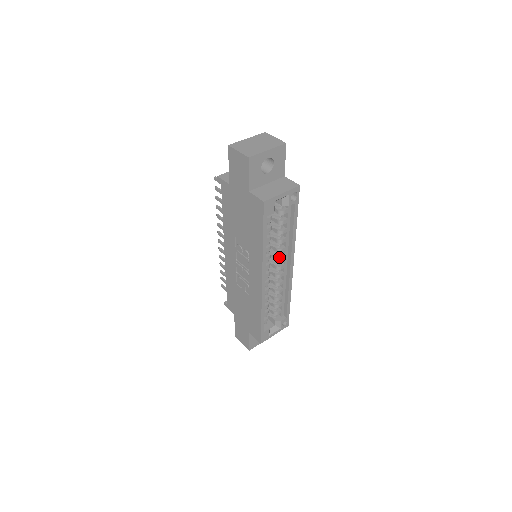
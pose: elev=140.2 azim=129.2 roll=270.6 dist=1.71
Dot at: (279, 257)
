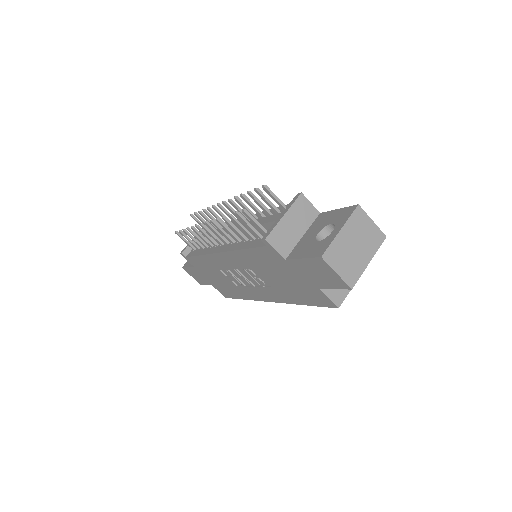
Dot at: occluded
